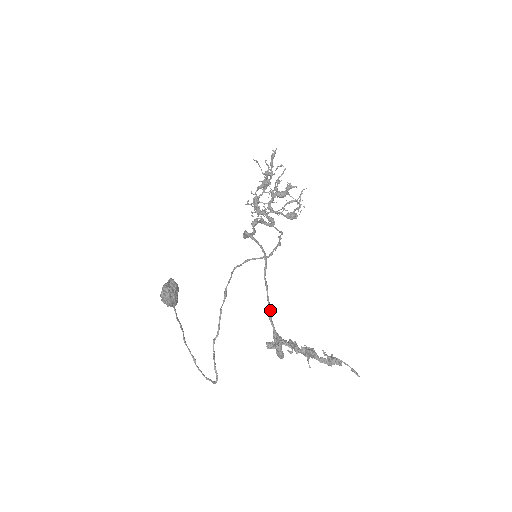
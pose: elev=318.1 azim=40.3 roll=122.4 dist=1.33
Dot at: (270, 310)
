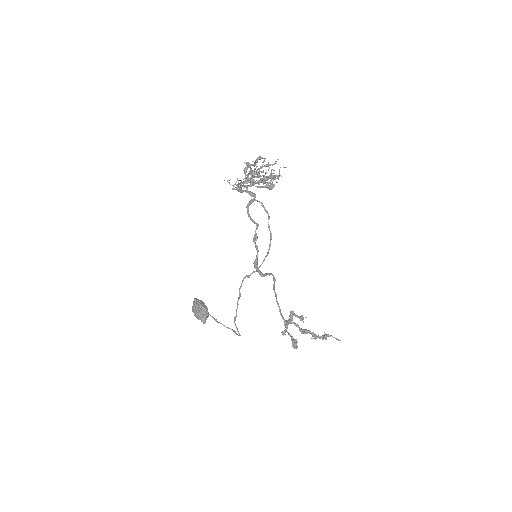
Dot at: occluded
